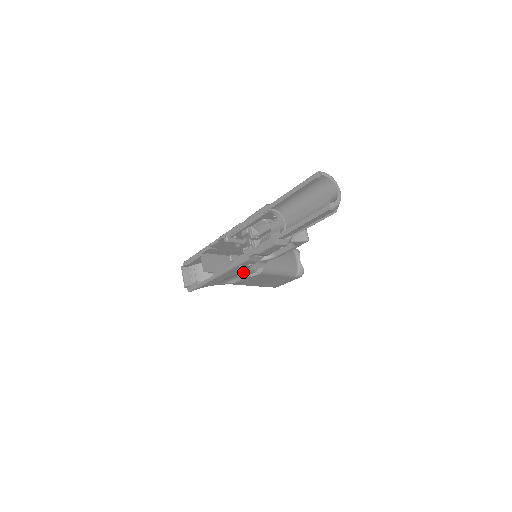
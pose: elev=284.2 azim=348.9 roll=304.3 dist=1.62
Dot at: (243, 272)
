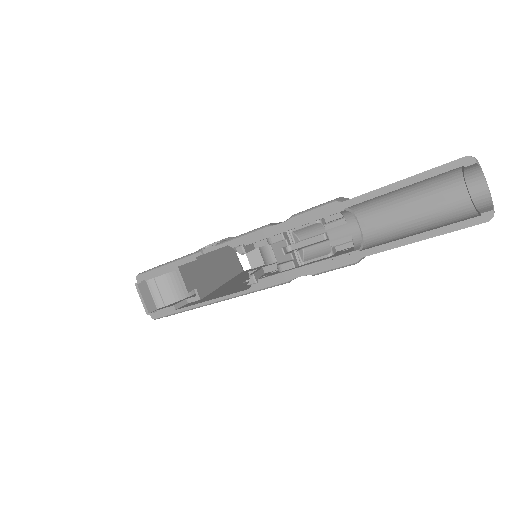
Dot at: occluded
